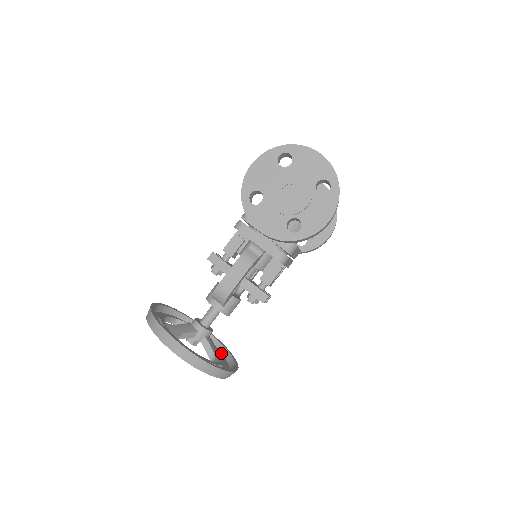
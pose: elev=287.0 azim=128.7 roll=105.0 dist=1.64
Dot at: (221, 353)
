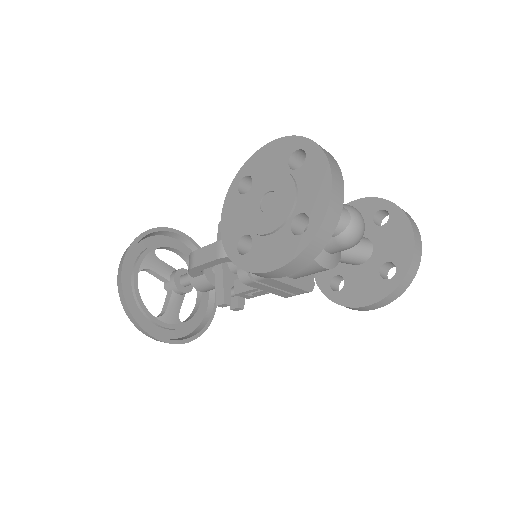
Dot at: (193, 320)
